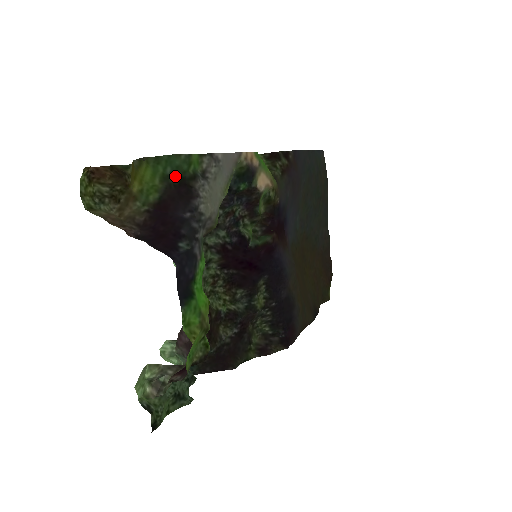
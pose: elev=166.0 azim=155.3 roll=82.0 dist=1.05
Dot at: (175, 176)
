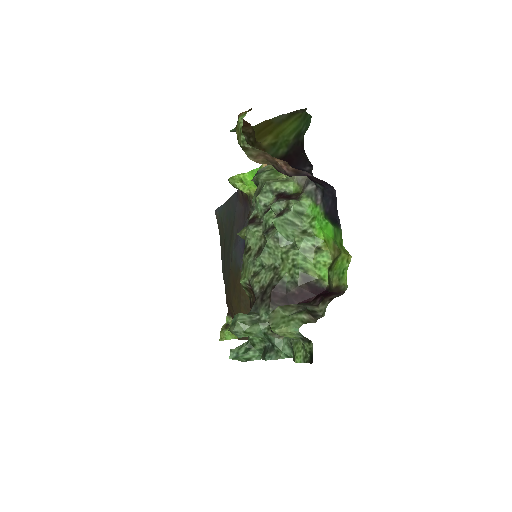
Dot at: (303, 136)
